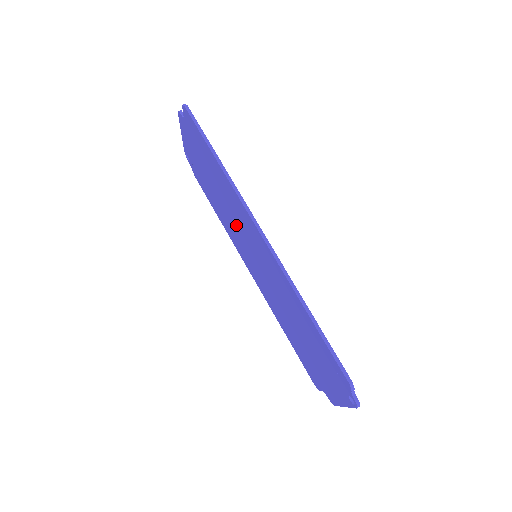
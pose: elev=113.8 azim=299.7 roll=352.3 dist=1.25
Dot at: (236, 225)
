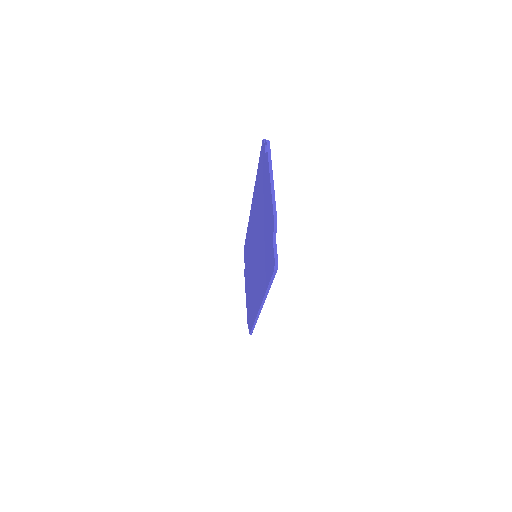
Dot at: (252, 267)
